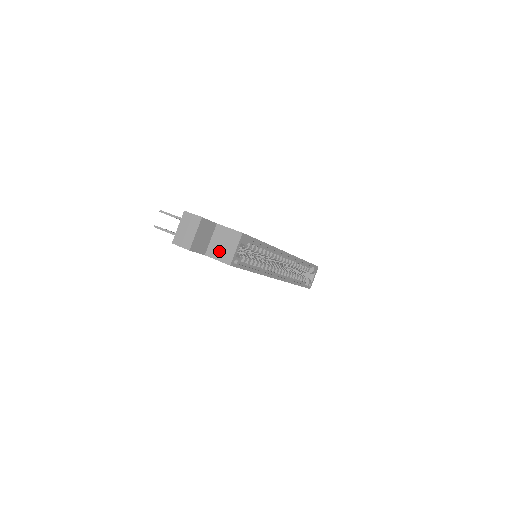
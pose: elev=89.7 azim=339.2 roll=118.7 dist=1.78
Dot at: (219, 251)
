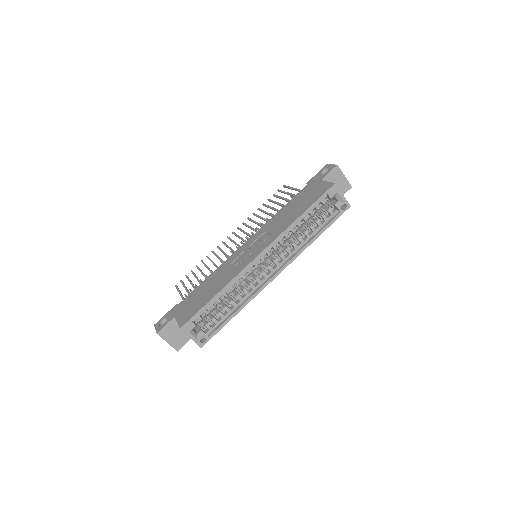
Dot at: occluded
